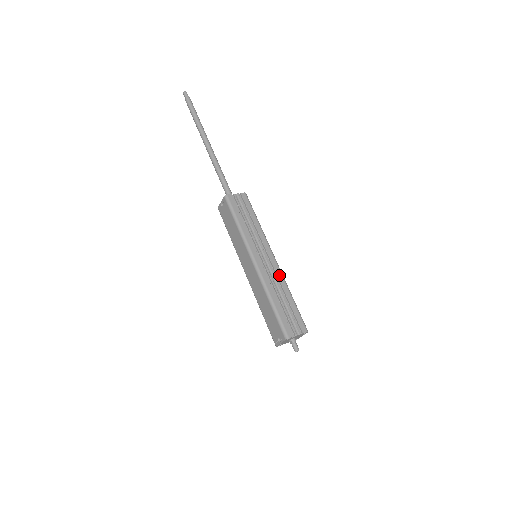
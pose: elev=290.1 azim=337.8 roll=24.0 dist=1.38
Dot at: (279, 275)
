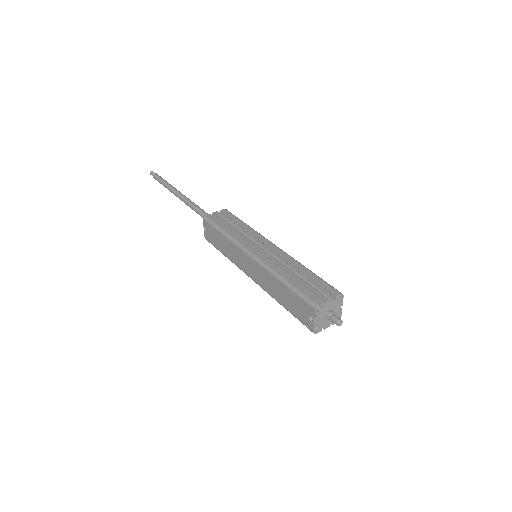
Dot at: (285, 256)
